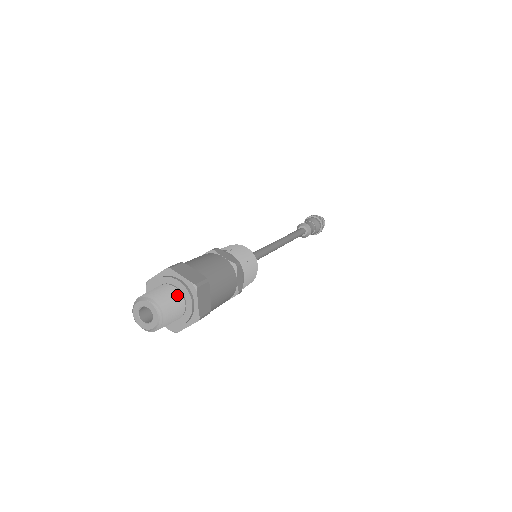
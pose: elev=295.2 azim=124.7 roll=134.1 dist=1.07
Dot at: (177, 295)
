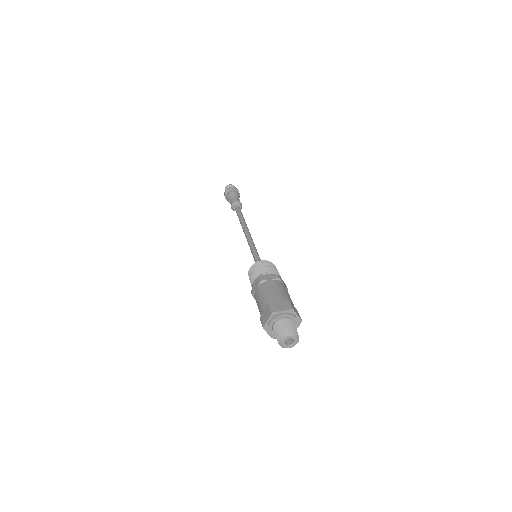
Dot at: (288, 321)
